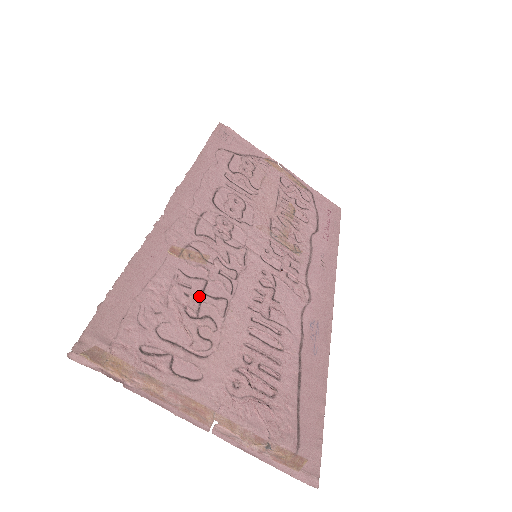
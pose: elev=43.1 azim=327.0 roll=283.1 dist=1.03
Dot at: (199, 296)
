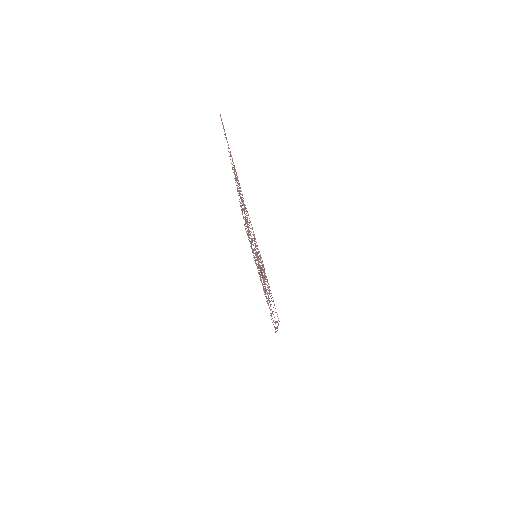
Dot at: occluded
